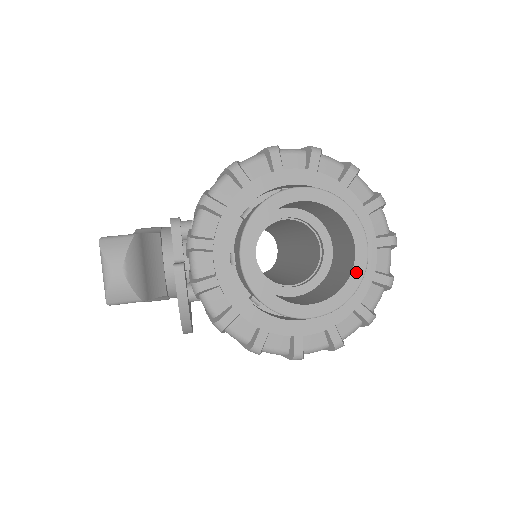
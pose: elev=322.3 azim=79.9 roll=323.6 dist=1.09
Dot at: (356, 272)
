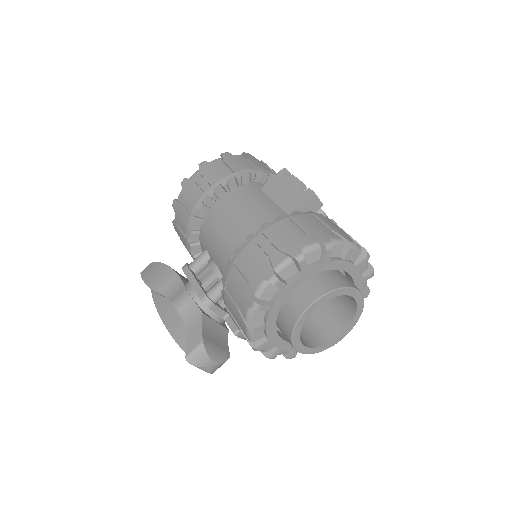
Dot at: (359, 306)
